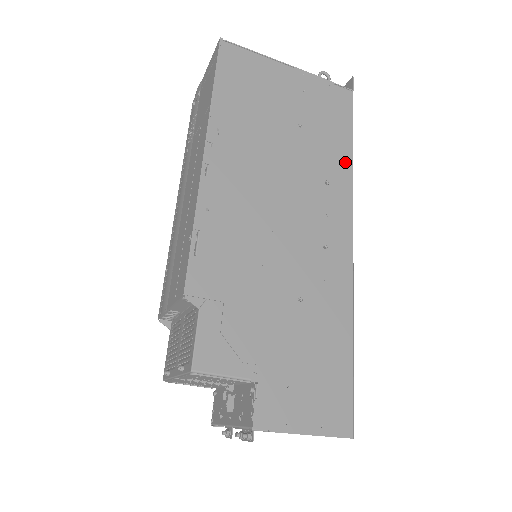
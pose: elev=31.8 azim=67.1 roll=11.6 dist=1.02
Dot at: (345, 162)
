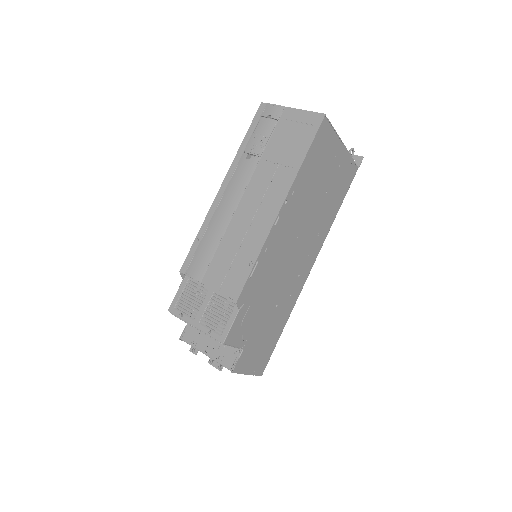
Dot at: (331, 221)
